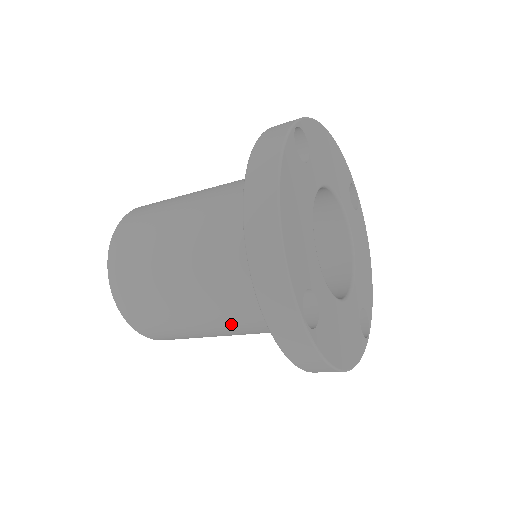
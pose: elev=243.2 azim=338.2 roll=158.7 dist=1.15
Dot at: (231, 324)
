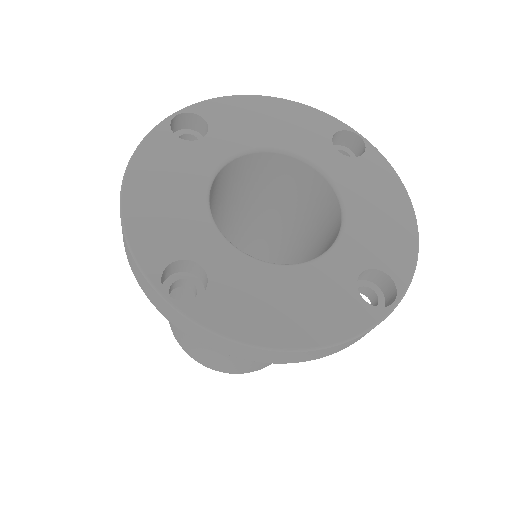
Dot at: occluded
